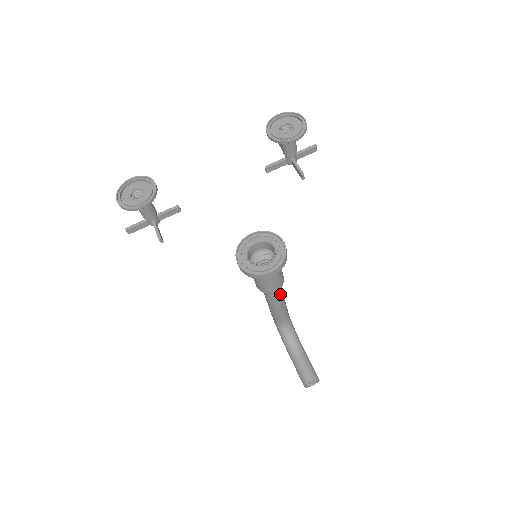
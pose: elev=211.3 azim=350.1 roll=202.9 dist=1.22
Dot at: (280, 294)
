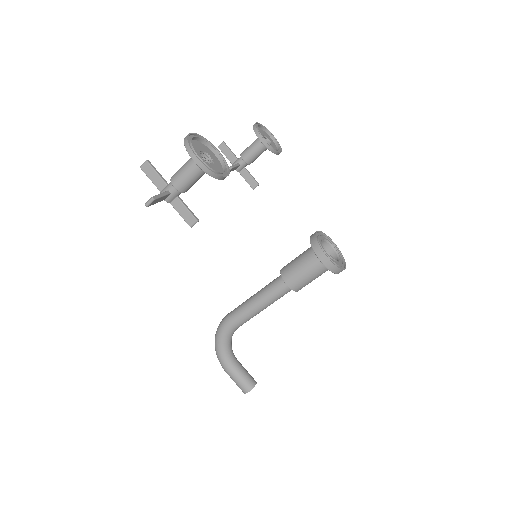
Dot at: occluded
